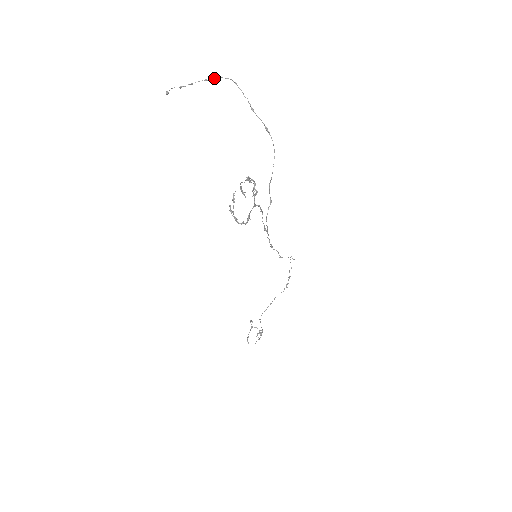
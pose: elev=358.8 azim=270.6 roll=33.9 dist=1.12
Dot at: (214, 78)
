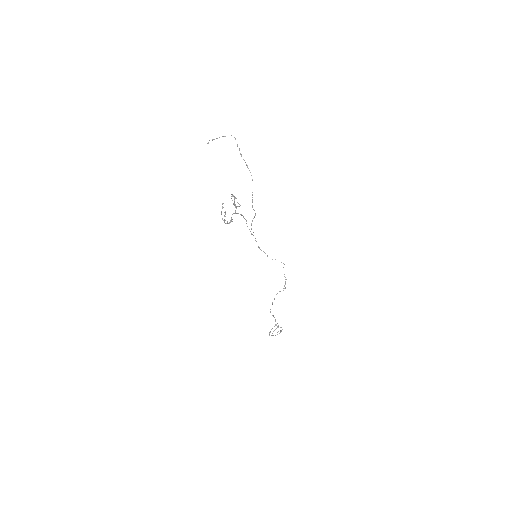
Dot at: occluded
